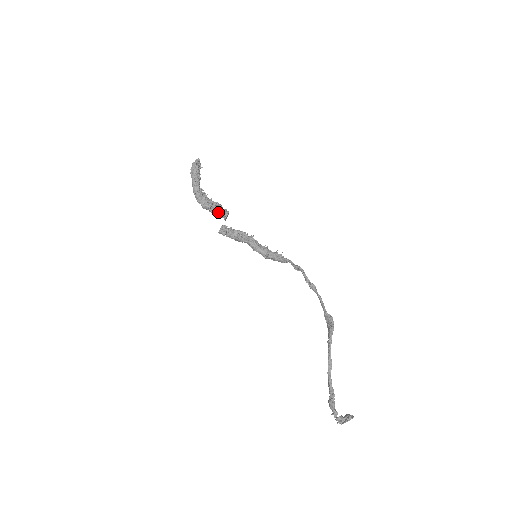
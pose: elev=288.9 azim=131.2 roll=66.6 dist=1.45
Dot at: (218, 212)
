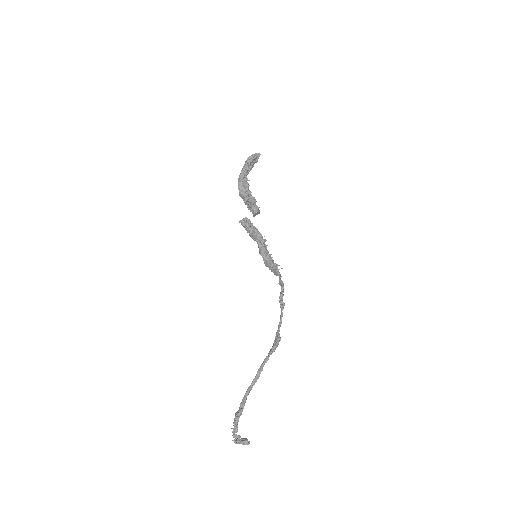
Dot at: (250, 205)
